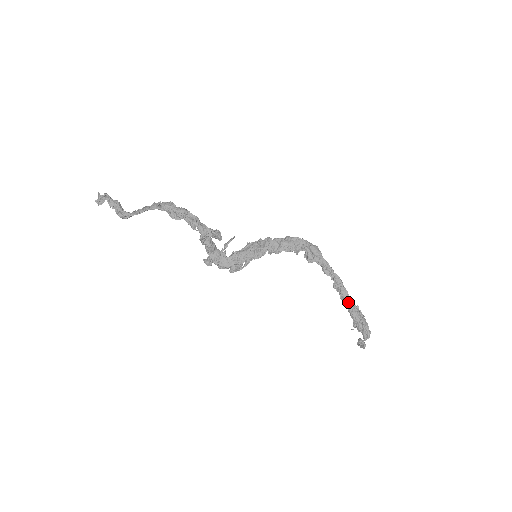
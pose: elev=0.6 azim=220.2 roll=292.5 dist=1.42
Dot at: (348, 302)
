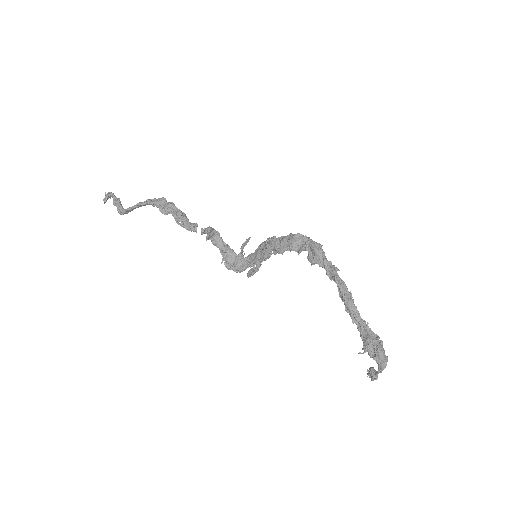
Dot at: (354, 316)
